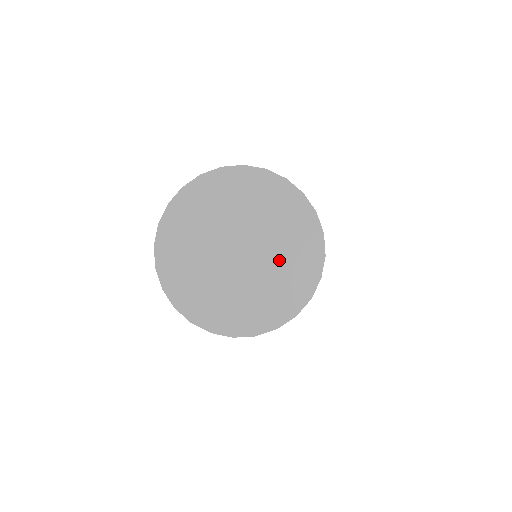
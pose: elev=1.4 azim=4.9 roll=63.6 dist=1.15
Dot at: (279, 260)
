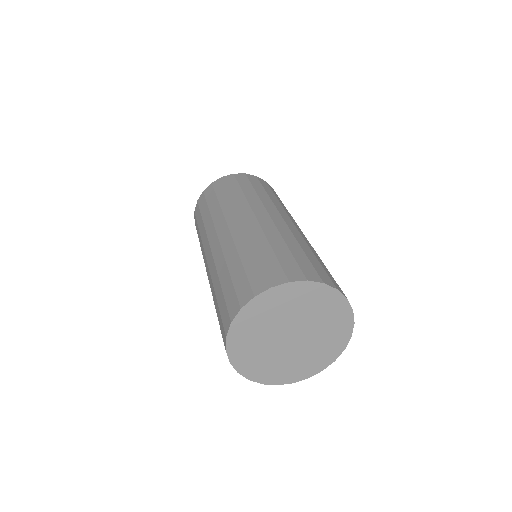
Dot at: (316, 317)
